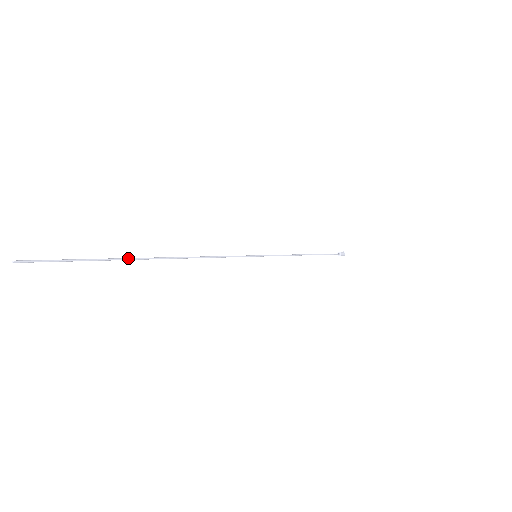
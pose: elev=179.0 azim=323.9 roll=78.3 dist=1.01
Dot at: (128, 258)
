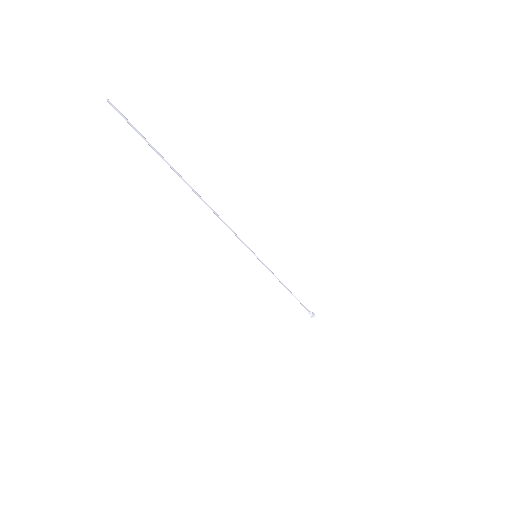
Dot at: (176, 171)
